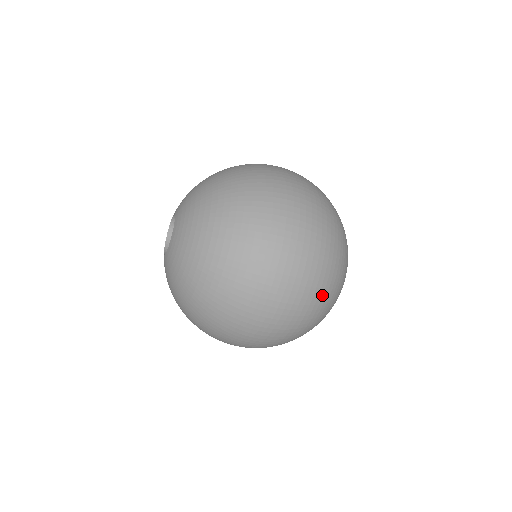
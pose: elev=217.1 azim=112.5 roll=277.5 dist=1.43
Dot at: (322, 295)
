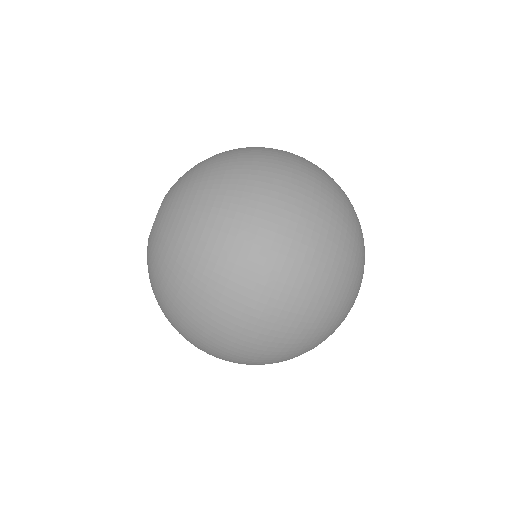
Dot at: (325, 298)
